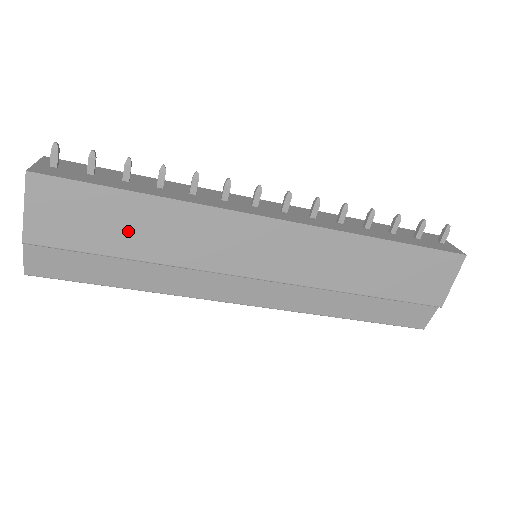
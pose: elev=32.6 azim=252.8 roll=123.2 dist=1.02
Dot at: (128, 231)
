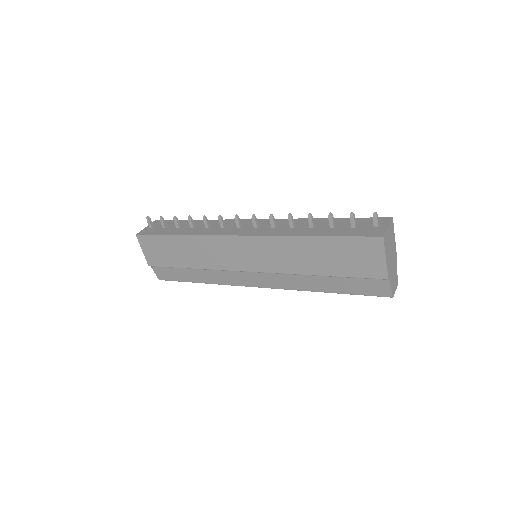
Dot at: (181, 254)
